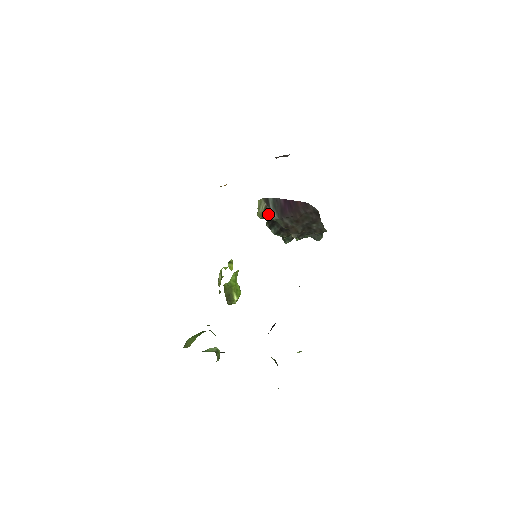
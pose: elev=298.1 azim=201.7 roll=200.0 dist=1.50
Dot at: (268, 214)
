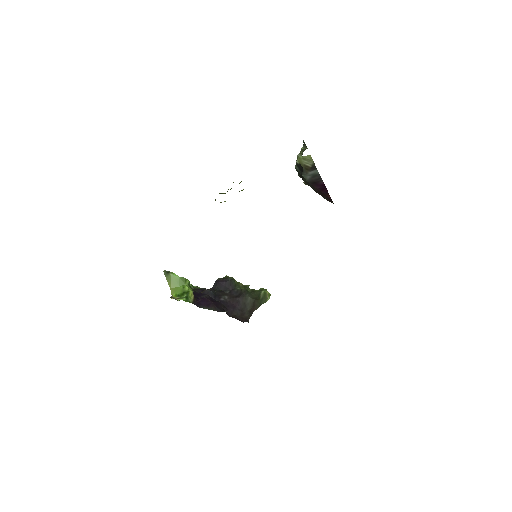
Dot at: (305, 171)
